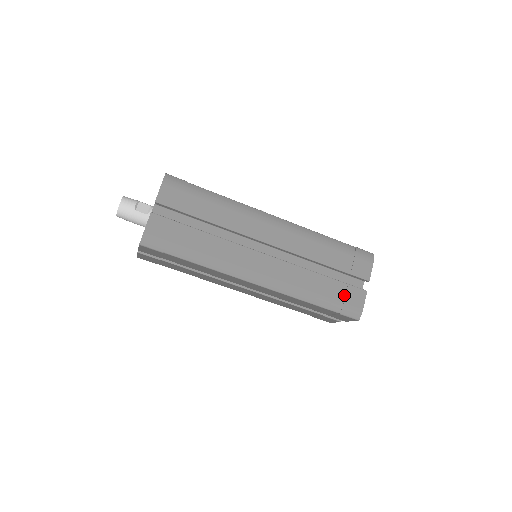
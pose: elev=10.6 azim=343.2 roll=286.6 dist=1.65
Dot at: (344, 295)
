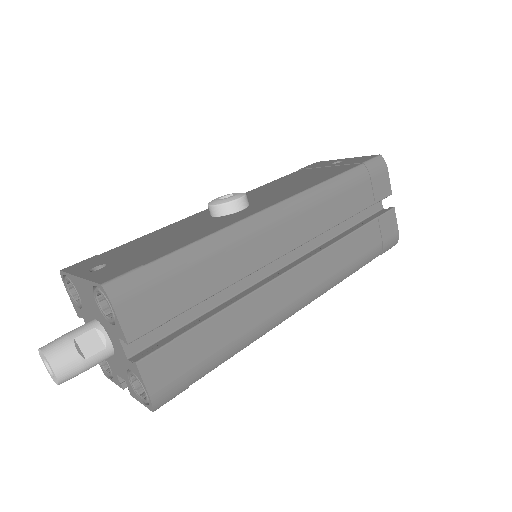
Dot at: (379, 233)
